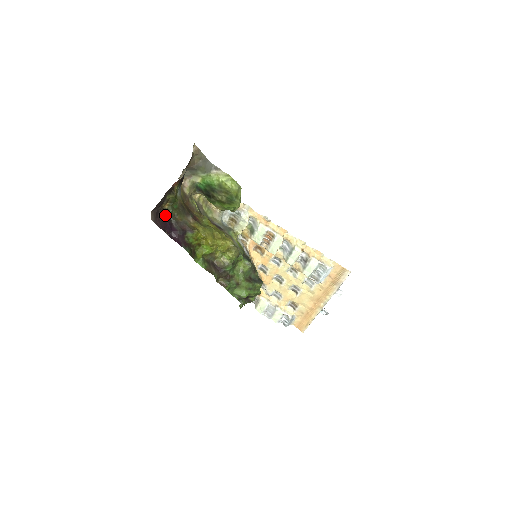
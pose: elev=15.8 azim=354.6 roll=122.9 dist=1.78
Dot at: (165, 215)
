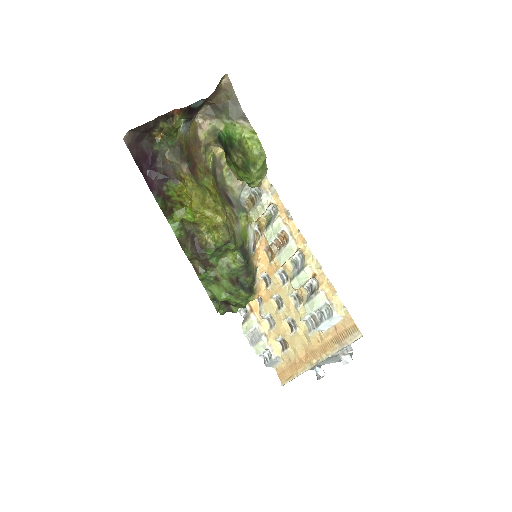
Dot at: (152, 146)
